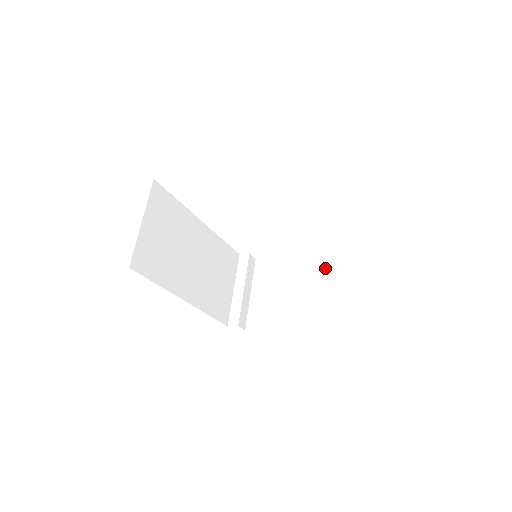
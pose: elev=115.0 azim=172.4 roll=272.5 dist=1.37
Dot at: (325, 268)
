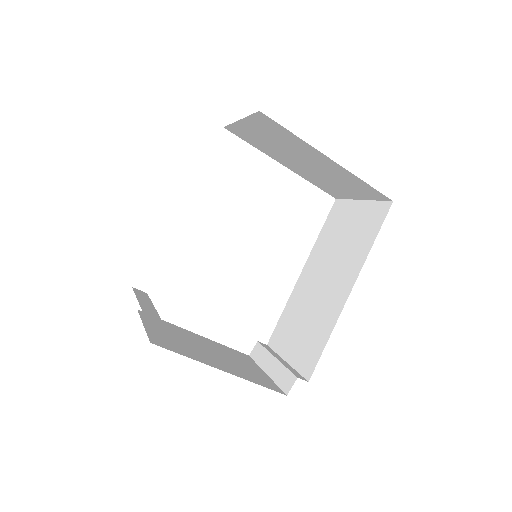
Dot at: (234, 354)
